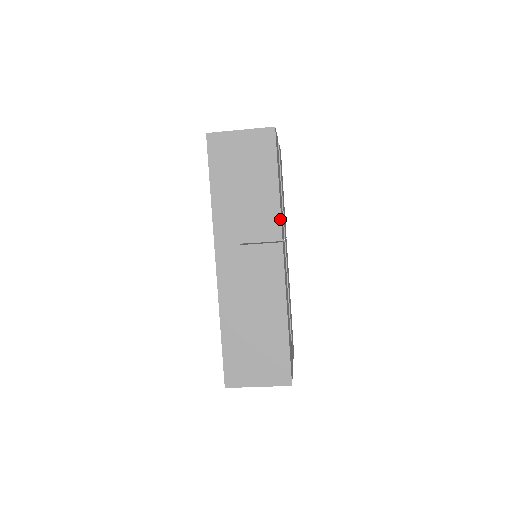
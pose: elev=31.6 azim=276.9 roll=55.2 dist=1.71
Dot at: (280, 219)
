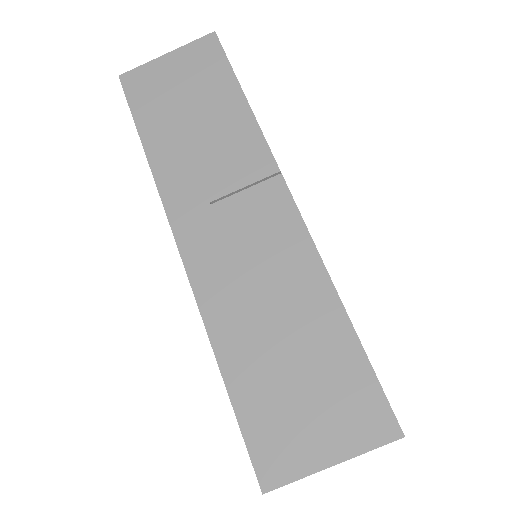
Dot at: (264, 141)
